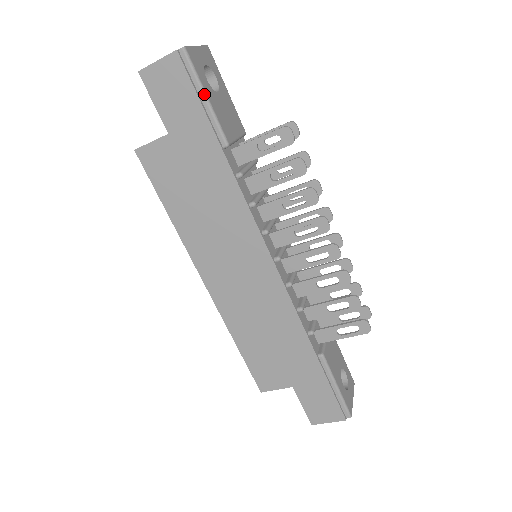
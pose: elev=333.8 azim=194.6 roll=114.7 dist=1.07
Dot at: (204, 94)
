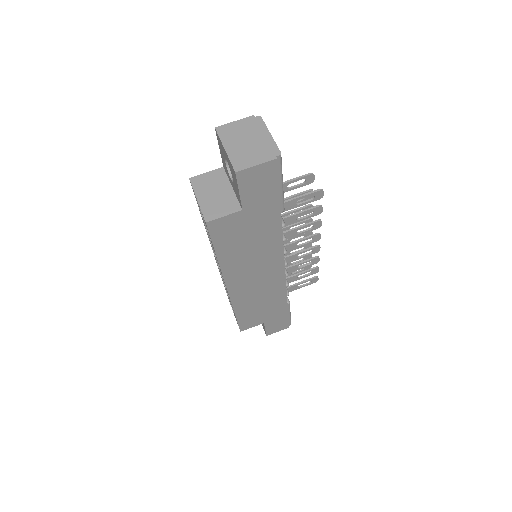
Dot at: (282, 183)
